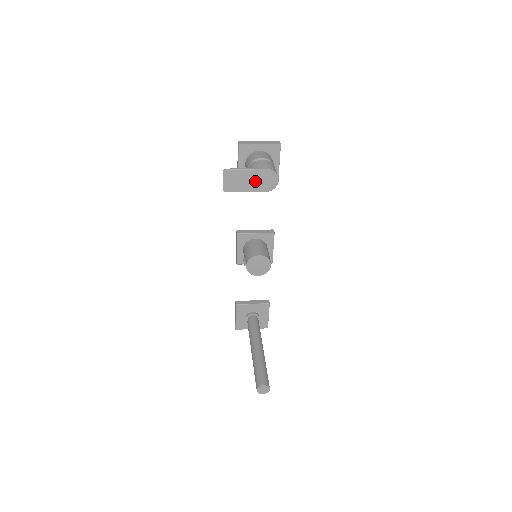
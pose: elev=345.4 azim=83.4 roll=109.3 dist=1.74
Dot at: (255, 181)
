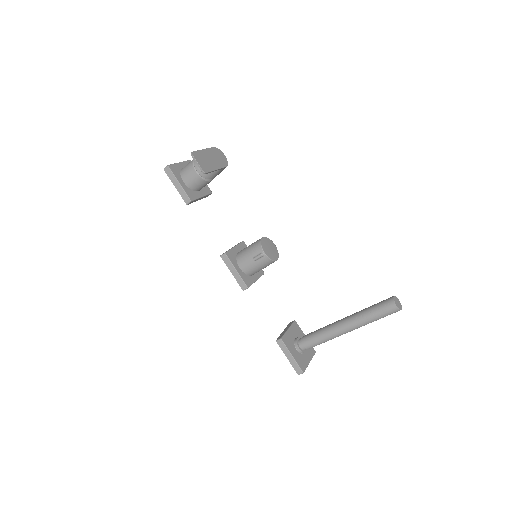
Dot at: (214, 159)
